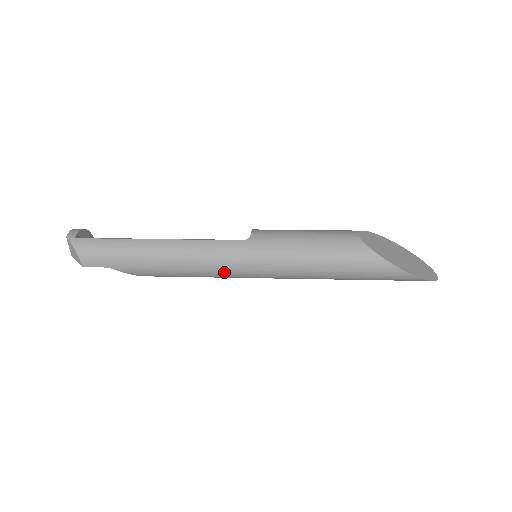
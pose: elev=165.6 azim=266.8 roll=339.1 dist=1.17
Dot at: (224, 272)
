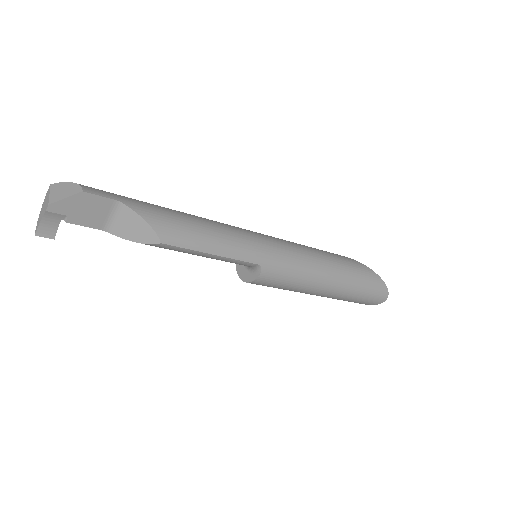
Dot at: (243, 237)
